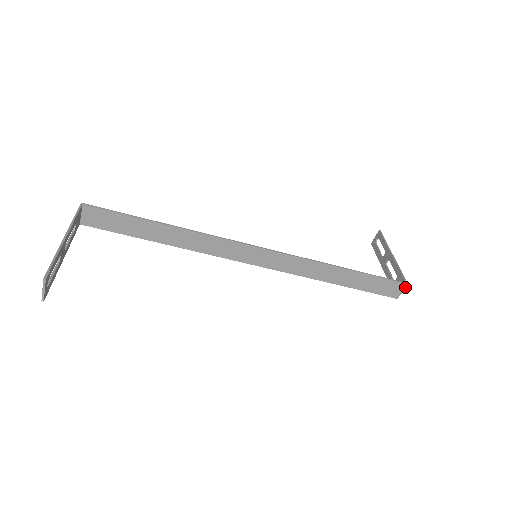
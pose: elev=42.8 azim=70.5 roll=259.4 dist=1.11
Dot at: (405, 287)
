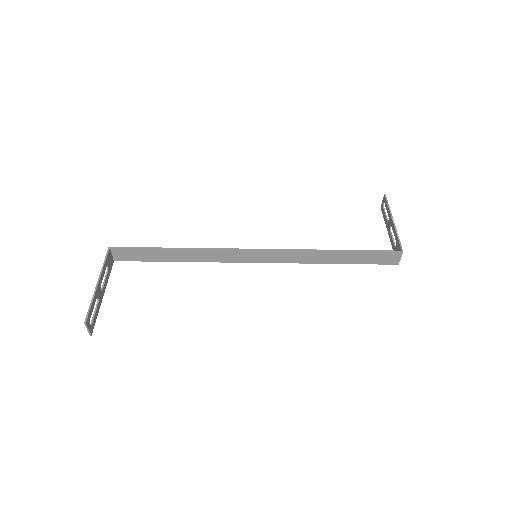
Dot at: (401, 254)
